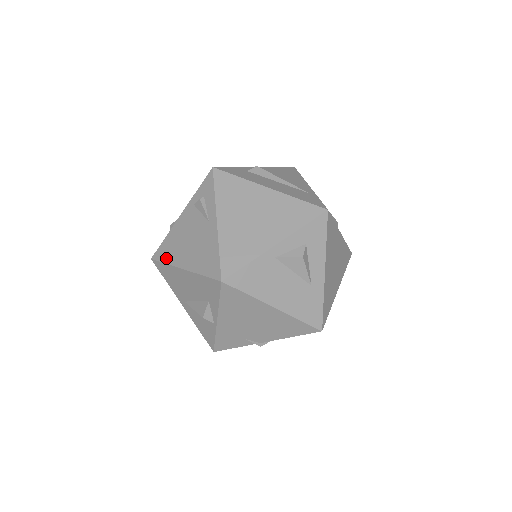
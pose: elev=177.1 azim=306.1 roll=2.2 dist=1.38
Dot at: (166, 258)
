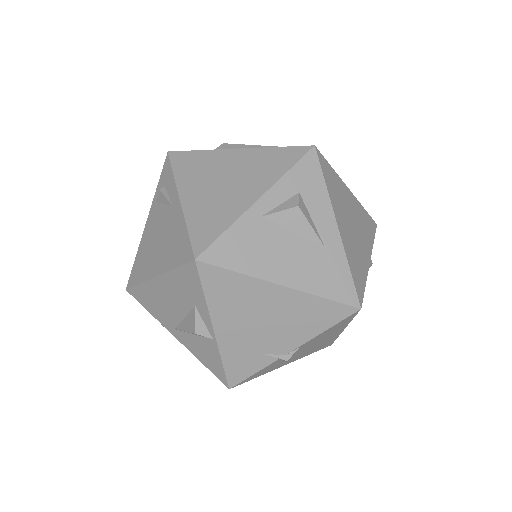
Dot at: (139, 277)
